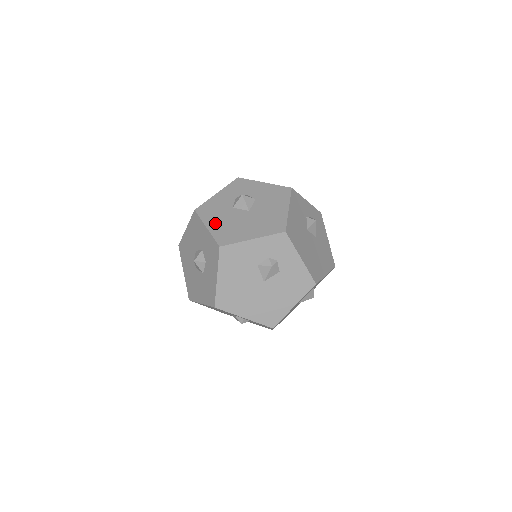
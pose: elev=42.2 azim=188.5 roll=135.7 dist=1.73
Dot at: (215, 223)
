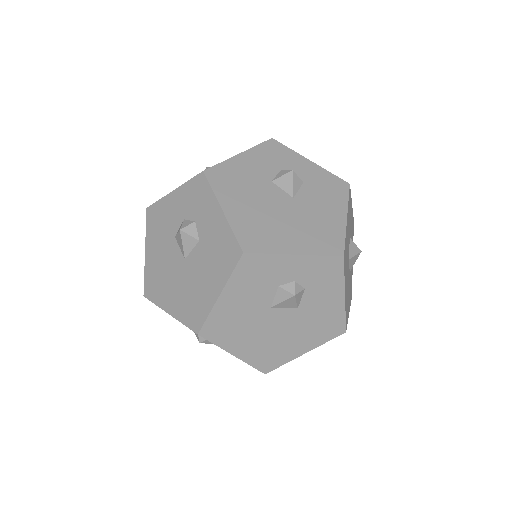
Dot at: (152, 252)
